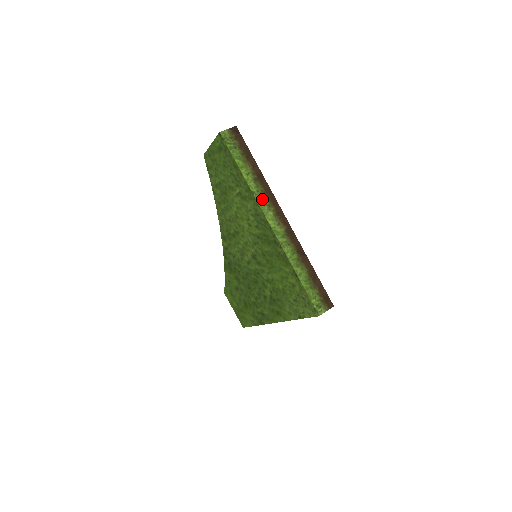
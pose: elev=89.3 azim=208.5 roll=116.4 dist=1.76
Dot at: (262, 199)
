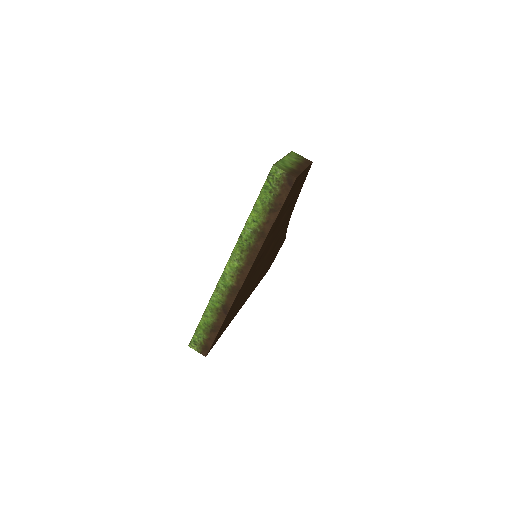
Dot at: (242, 248)
